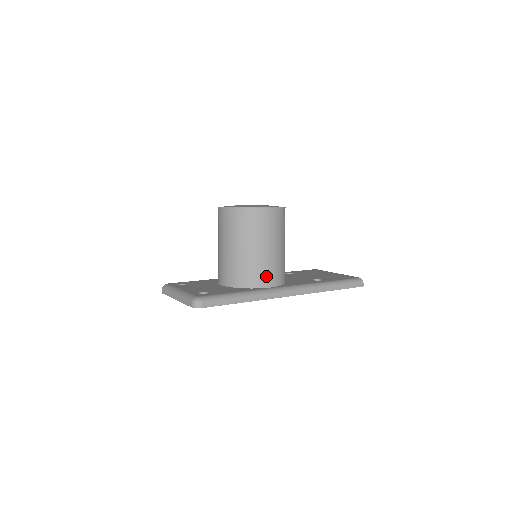
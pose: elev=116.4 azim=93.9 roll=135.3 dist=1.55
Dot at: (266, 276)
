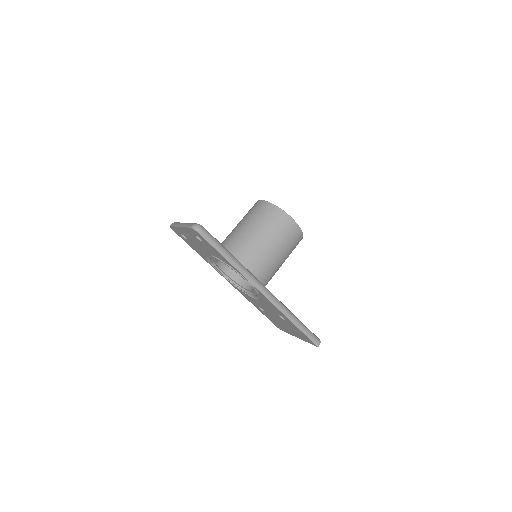
Dot at: (256, 264)
